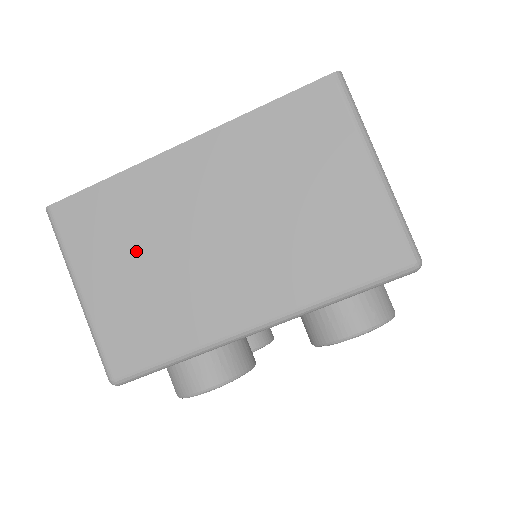
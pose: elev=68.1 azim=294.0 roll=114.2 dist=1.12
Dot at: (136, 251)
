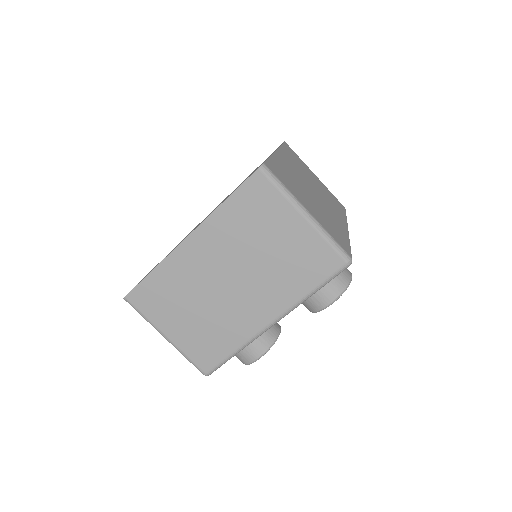
Dot at: (187, 306)
